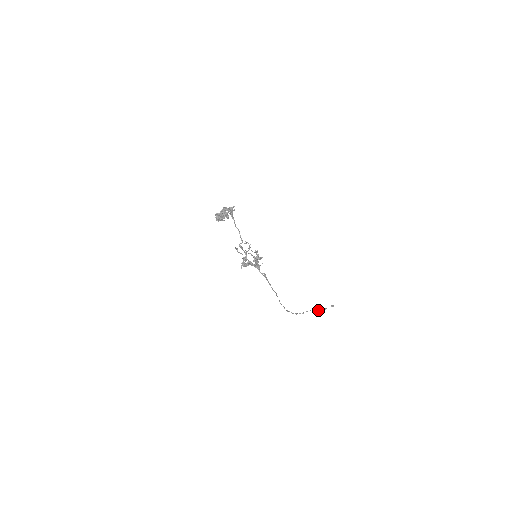
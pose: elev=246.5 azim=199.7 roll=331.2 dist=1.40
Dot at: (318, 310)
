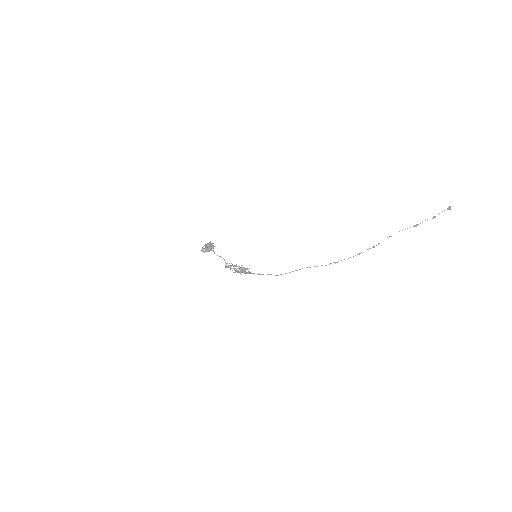
Dot at: (415, 226)
